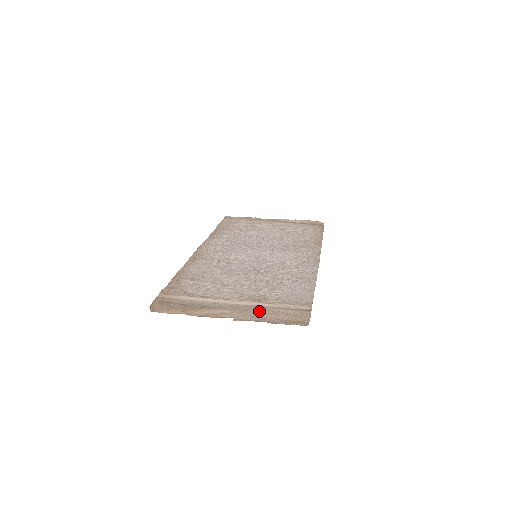
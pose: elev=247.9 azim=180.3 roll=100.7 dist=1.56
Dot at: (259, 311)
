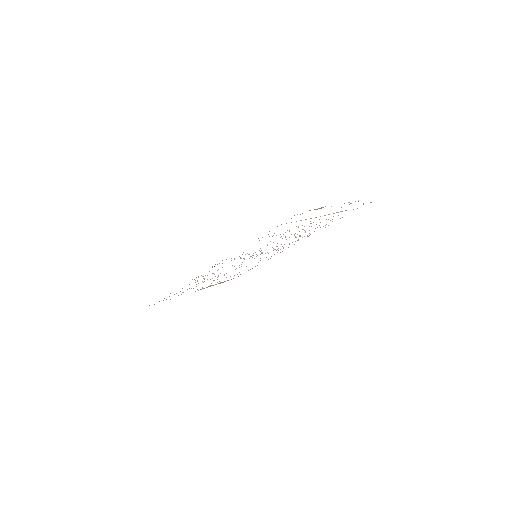
Dot at: occluded
